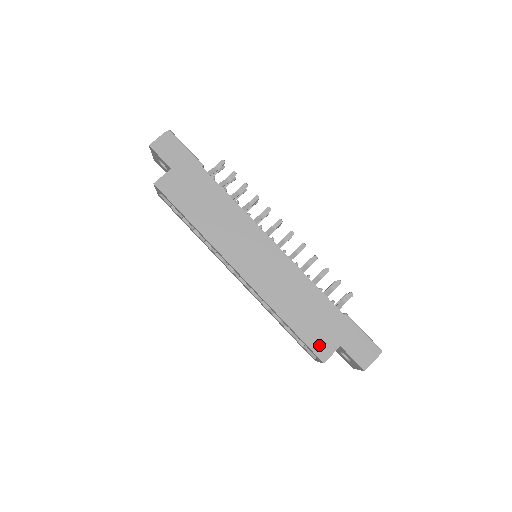
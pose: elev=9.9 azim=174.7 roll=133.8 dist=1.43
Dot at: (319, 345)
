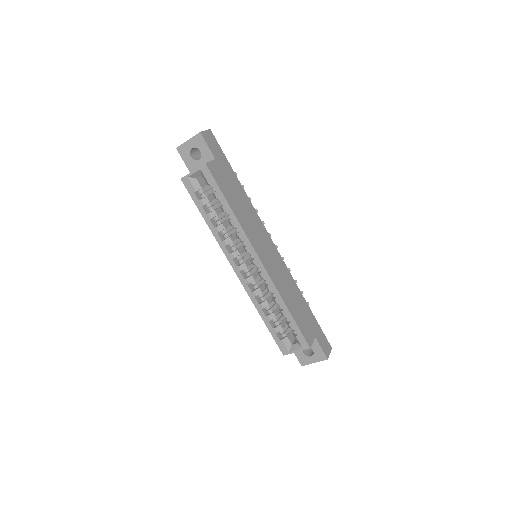
Dot at: (306, 333)
